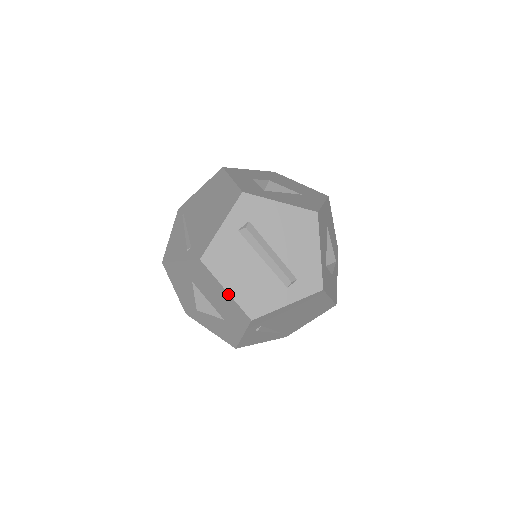
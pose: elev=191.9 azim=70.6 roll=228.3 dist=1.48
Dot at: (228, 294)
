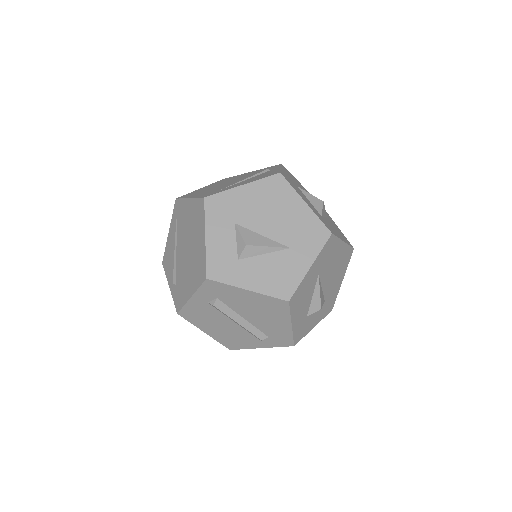
Dot at: (207, 334)
